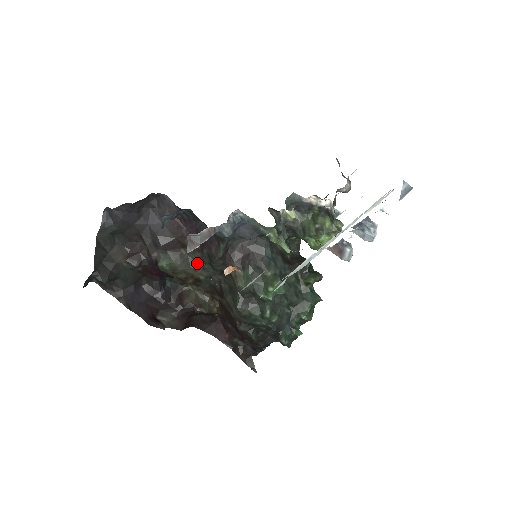
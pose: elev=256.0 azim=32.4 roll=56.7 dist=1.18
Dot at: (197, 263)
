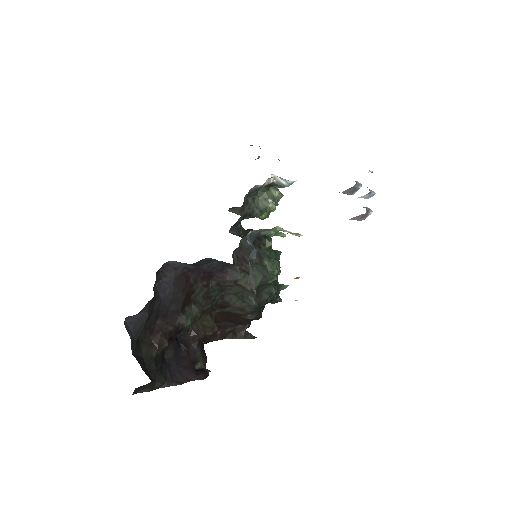
Dot at: (204, 298)
